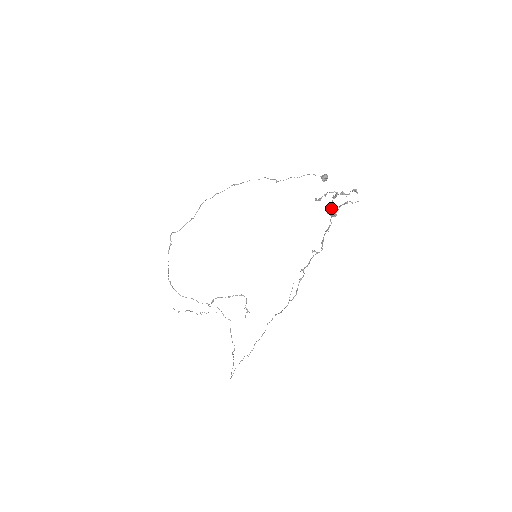
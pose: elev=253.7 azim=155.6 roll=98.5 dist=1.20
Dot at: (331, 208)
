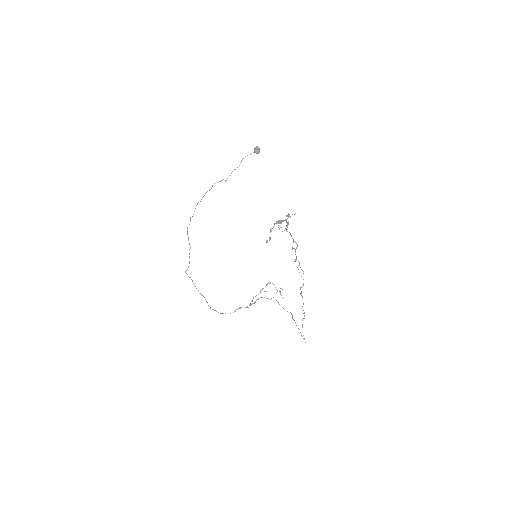
Dot at: (281, 223)
